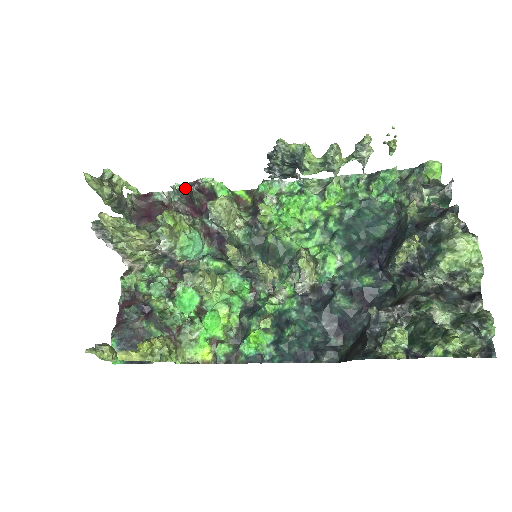
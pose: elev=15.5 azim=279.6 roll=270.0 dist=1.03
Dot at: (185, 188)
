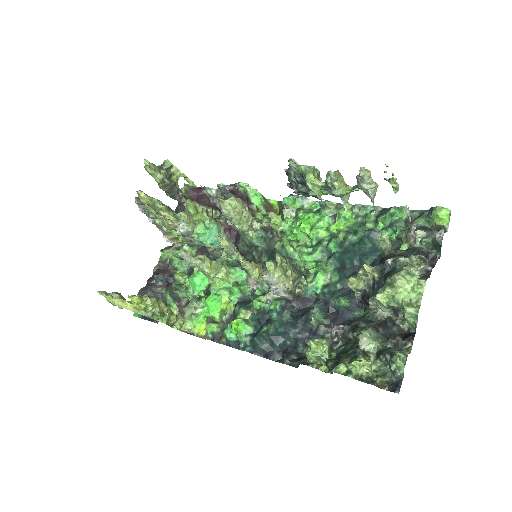
Dot at: occluded
